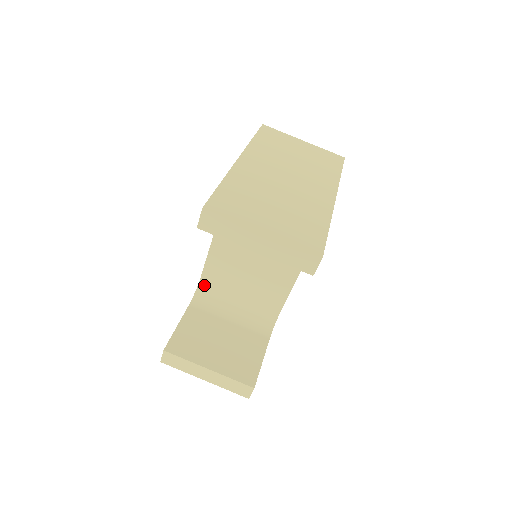
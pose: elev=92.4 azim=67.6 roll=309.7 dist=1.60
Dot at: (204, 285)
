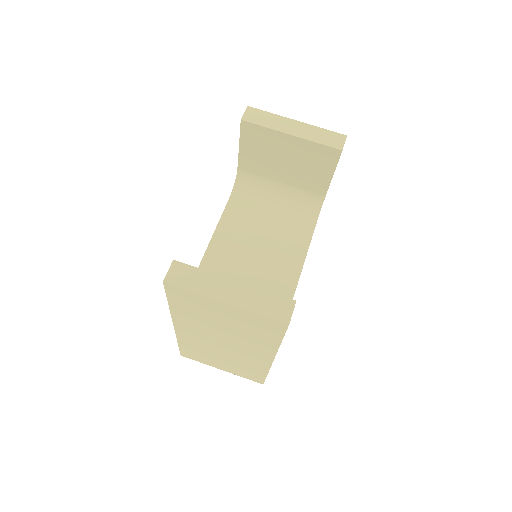
Dot at: occluded
